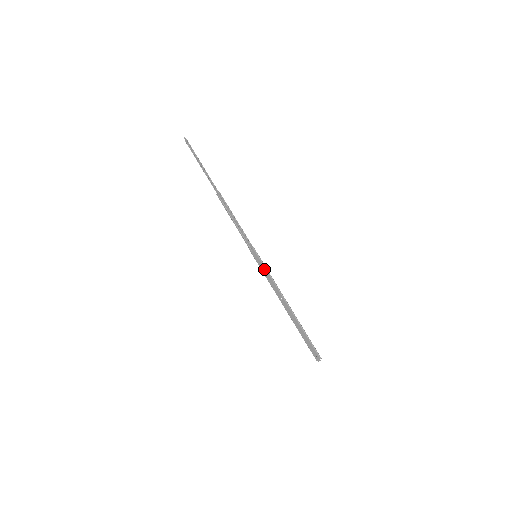
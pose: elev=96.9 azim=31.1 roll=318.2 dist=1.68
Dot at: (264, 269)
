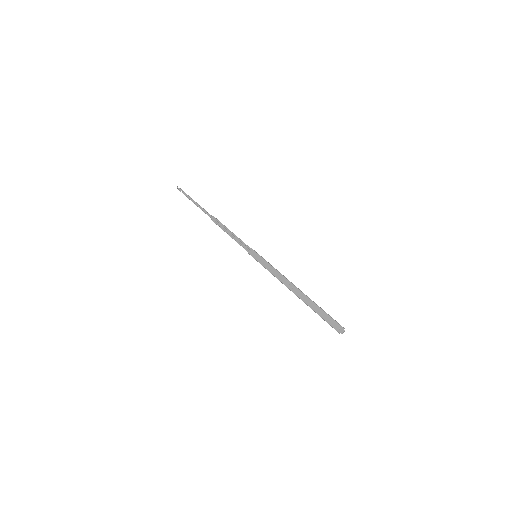
Dot at: (266, 264)
